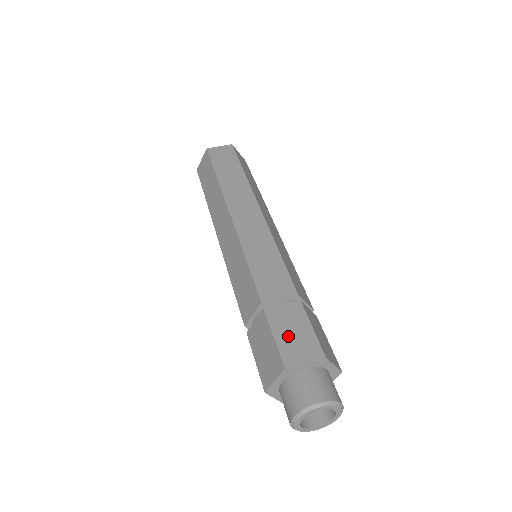
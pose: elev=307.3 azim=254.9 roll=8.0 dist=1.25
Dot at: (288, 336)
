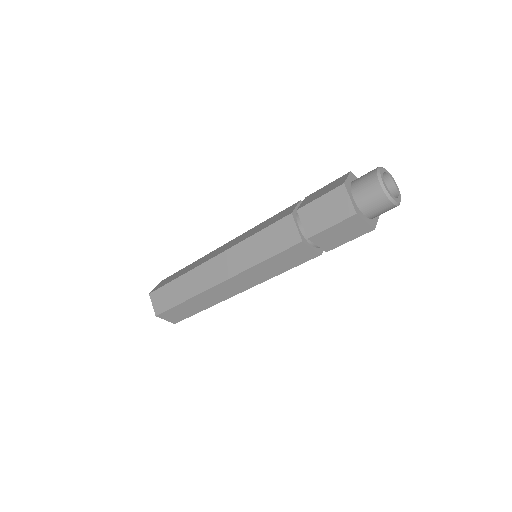
Dot at: (324, 191)
